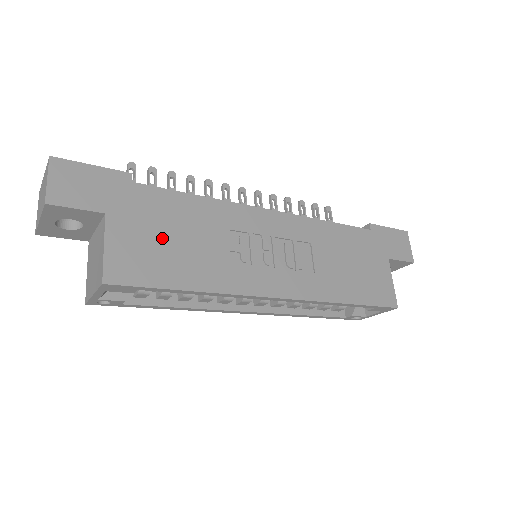
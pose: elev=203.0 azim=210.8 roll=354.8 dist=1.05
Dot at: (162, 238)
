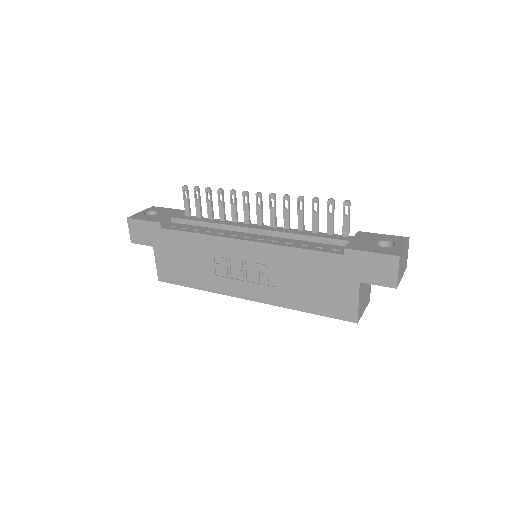
Dot at: (179, 260)
